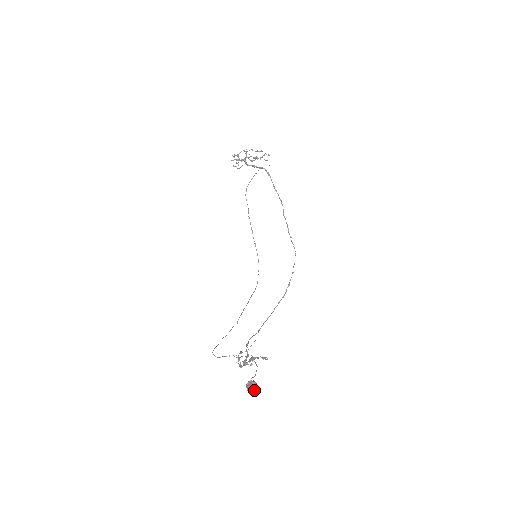
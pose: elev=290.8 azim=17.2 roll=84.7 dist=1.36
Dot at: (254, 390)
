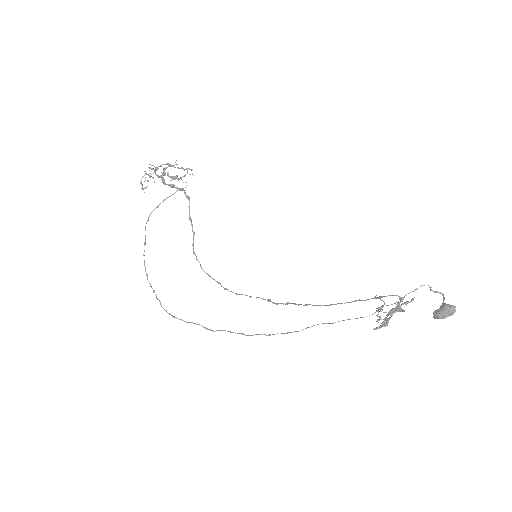
Dot at: (452, 312)
